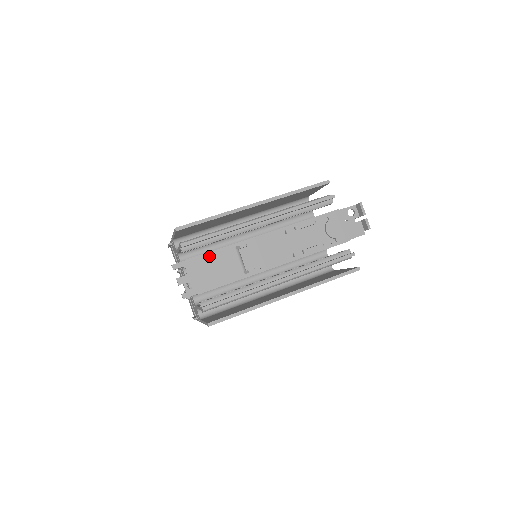
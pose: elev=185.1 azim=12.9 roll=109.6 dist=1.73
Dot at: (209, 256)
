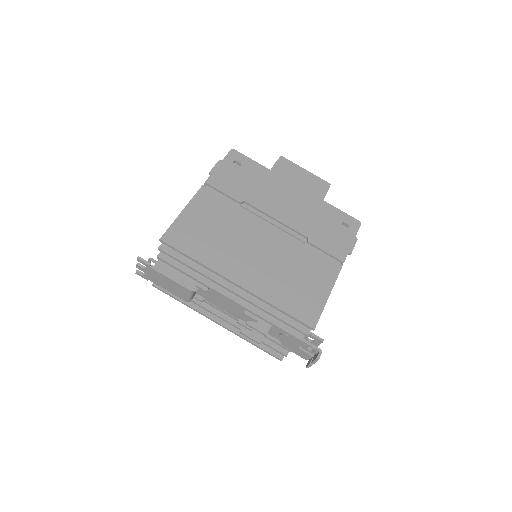
Dot at: (167, 277)
